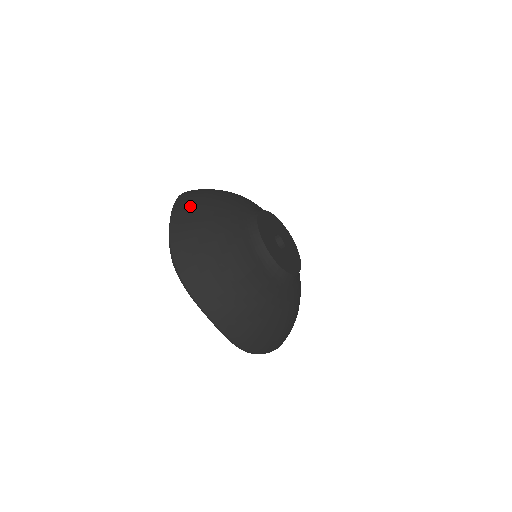
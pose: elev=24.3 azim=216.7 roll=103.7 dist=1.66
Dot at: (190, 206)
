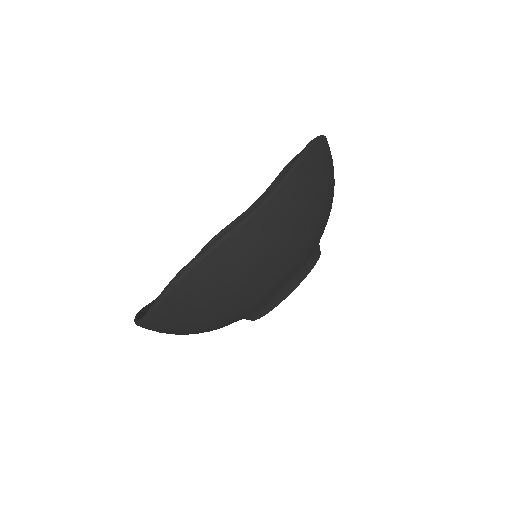
Dot at: (285, 220)
